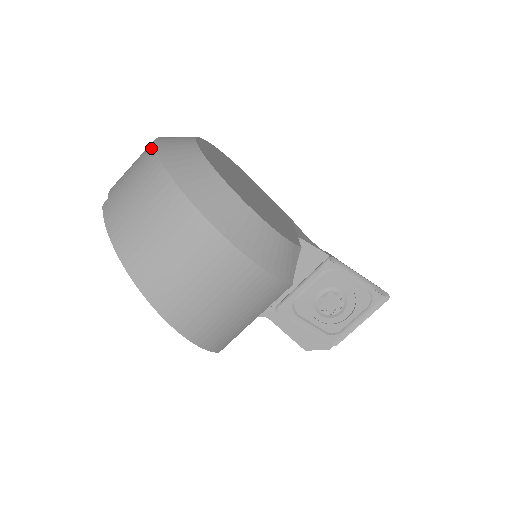
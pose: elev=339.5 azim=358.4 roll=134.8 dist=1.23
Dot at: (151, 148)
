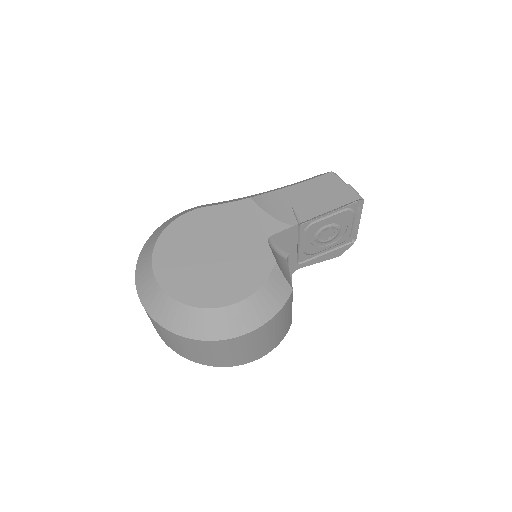
Dot at: (145, 310)
